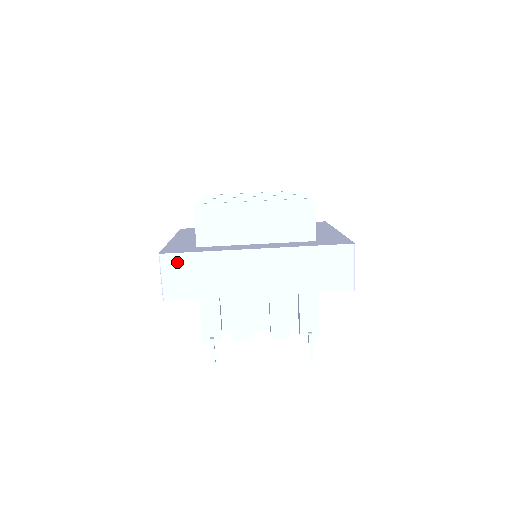
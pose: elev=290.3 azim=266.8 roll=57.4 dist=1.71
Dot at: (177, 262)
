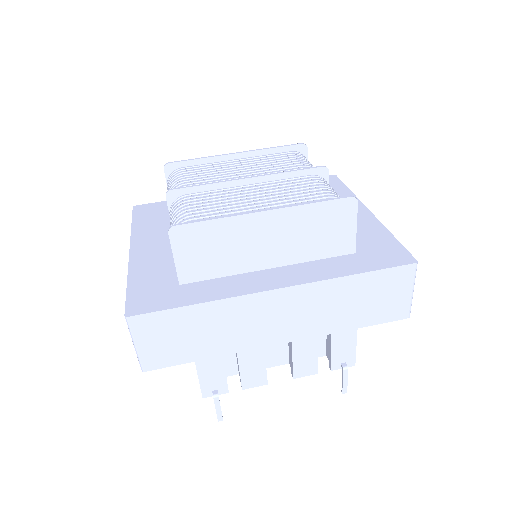
Dot at: (156, 323)
